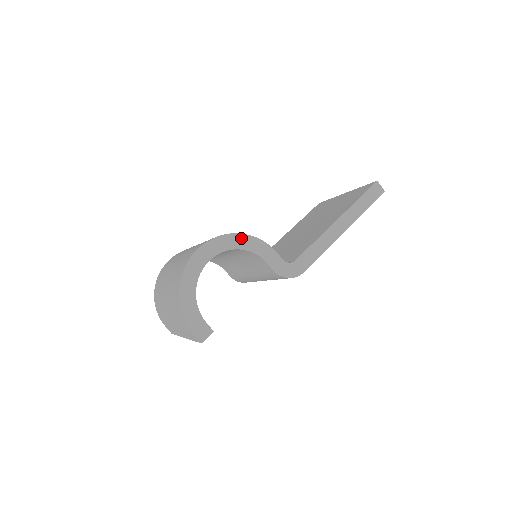
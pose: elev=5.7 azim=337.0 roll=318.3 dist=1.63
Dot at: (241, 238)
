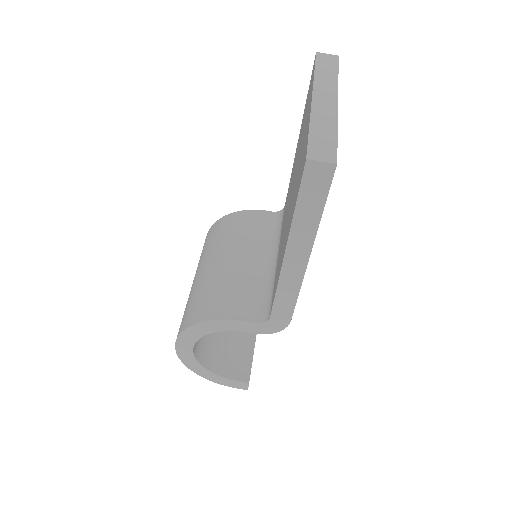
Dot at: (198, 327)
